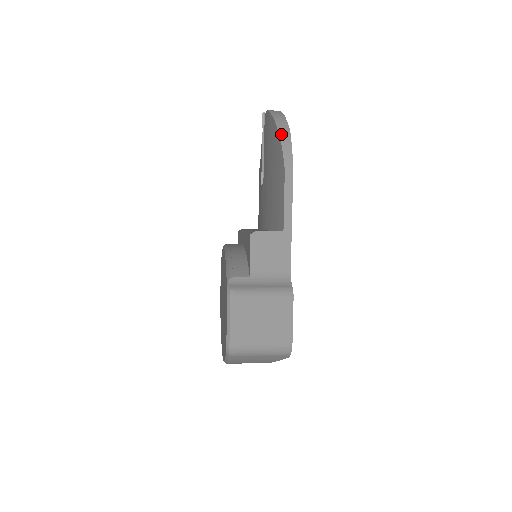
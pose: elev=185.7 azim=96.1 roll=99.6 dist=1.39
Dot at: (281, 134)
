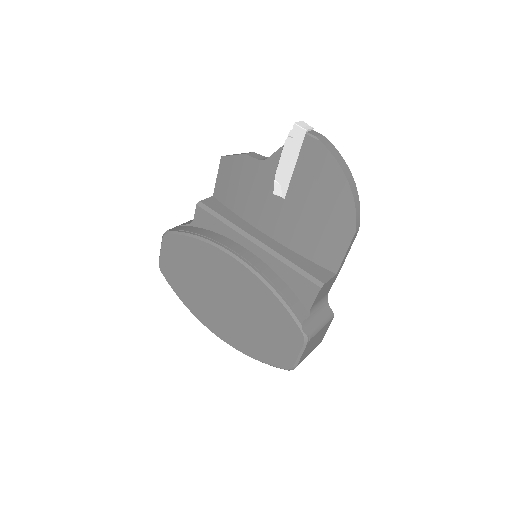
Dot at: (354, 193)
